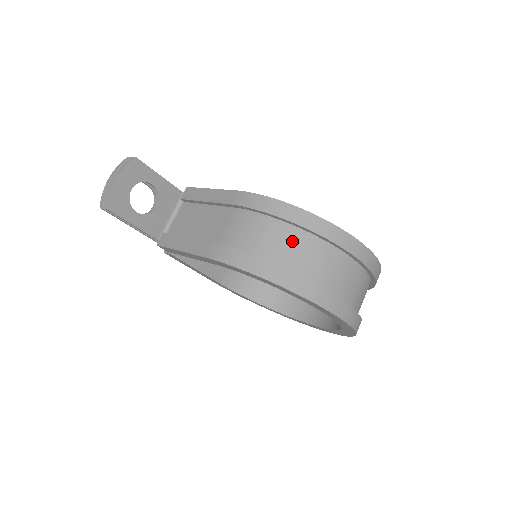
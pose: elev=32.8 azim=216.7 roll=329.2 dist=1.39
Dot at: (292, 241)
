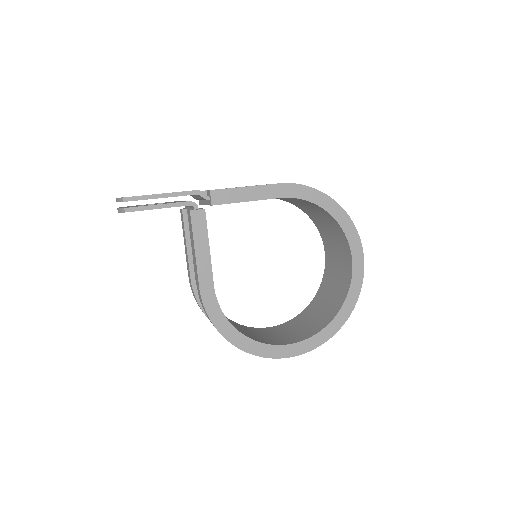
Dot at: occluded
